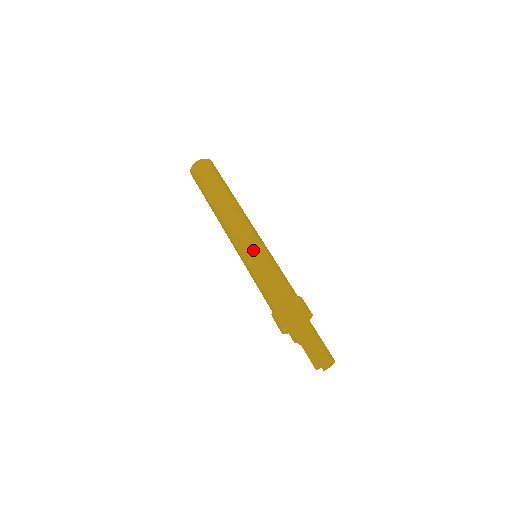
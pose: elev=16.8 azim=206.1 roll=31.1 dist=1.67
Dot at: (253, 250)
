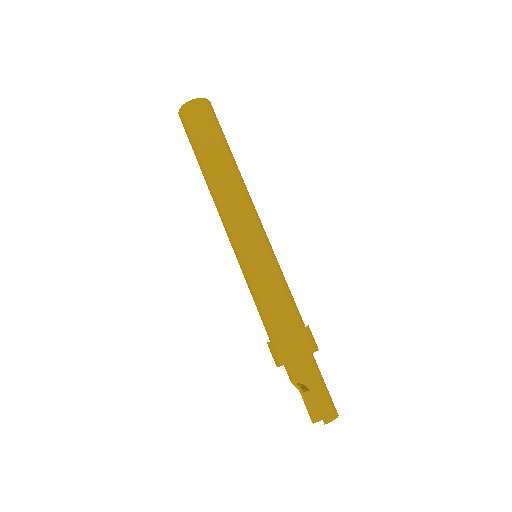
Dot at: (266, 249)
